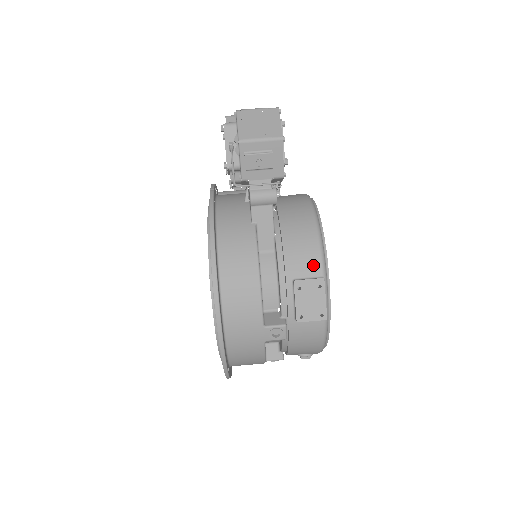
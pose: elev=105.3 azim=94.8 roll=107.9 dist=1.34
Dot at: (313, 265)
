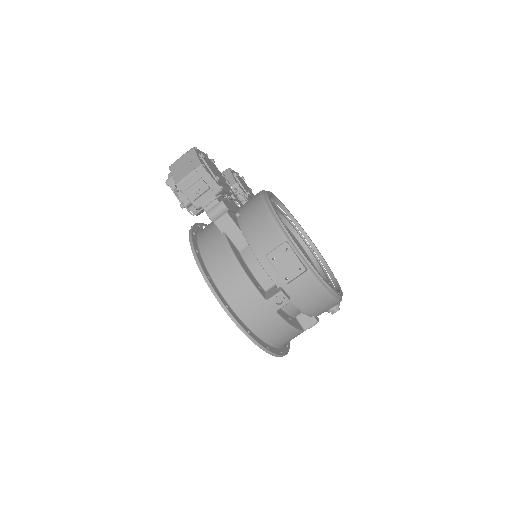
Dot at: (275, 237)
